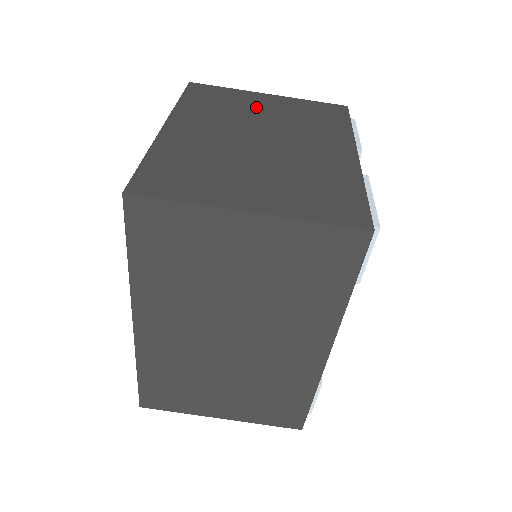
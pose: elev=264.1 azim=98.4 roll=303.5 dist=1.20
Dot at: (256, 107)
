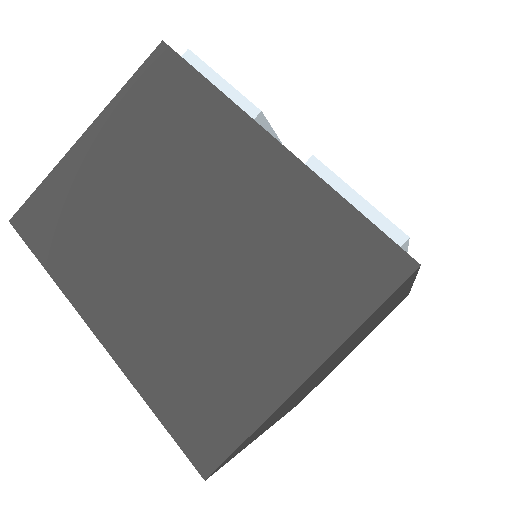
Dot at: (107, 181)
